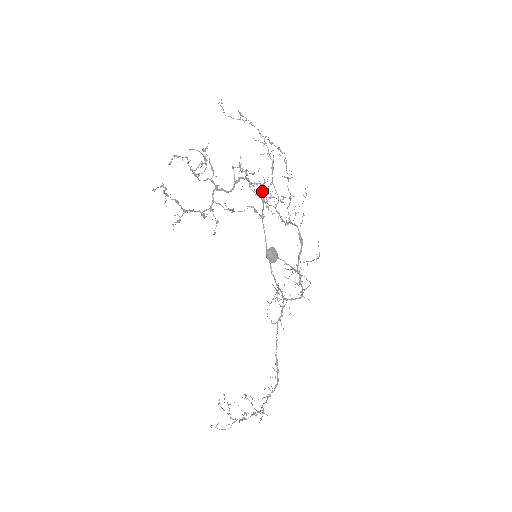
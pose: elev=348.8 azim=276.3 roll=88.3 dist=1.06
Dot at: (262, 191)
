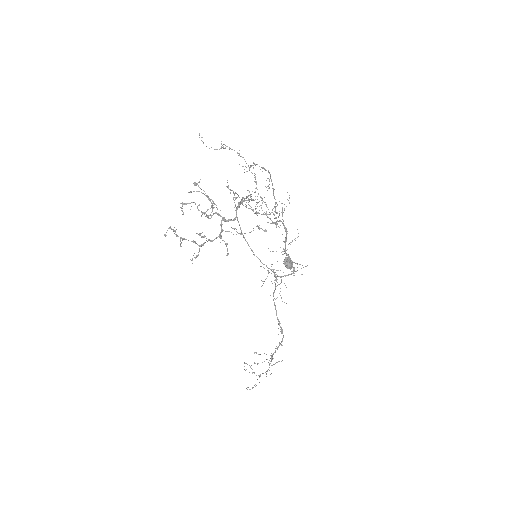
Dot at: occluded
